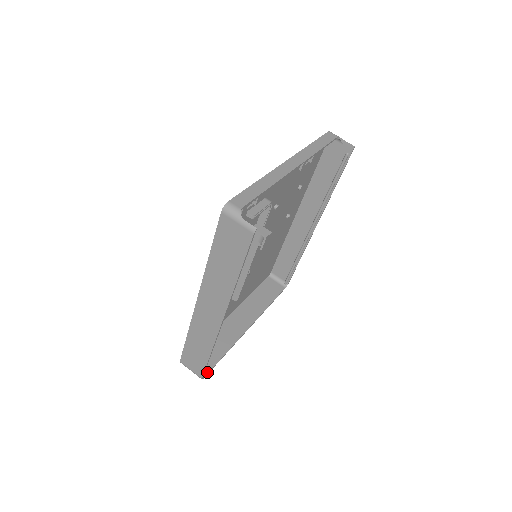
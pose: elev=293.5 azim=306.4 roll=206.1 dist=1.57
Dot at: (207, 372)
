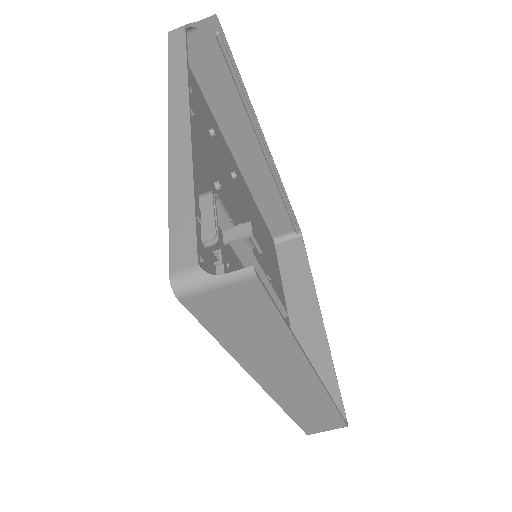
Dot at: (342, 411)
